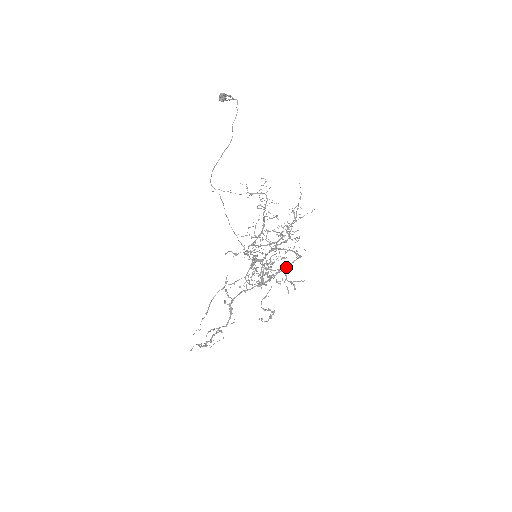
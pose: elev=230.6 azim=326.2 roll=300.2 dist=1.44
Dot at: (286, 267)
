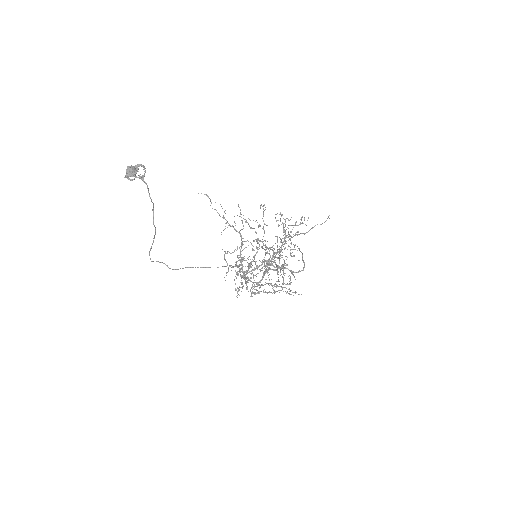
Dot at: (302, 254)
